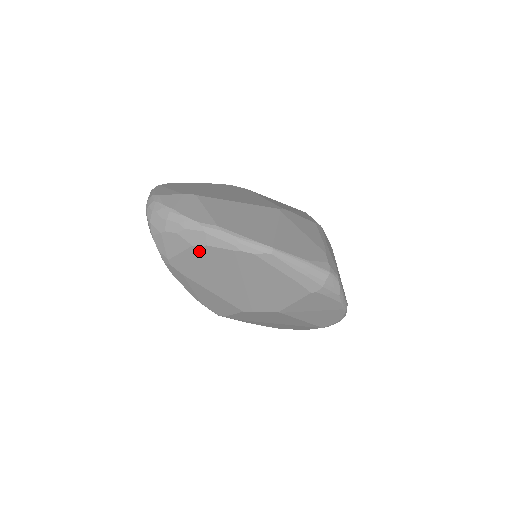
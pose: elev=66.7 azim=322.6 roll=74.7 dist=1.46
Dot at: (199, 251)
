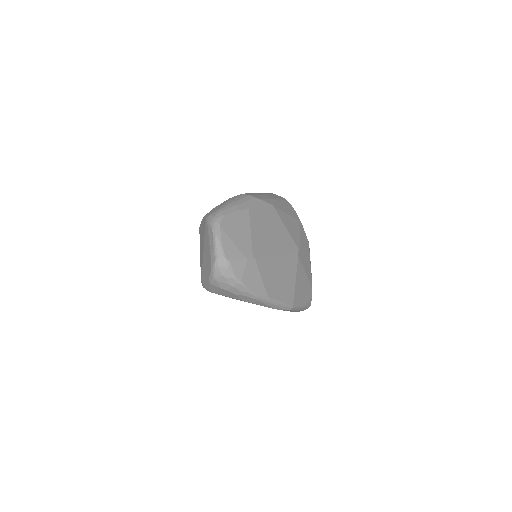
Dot at: occluded
